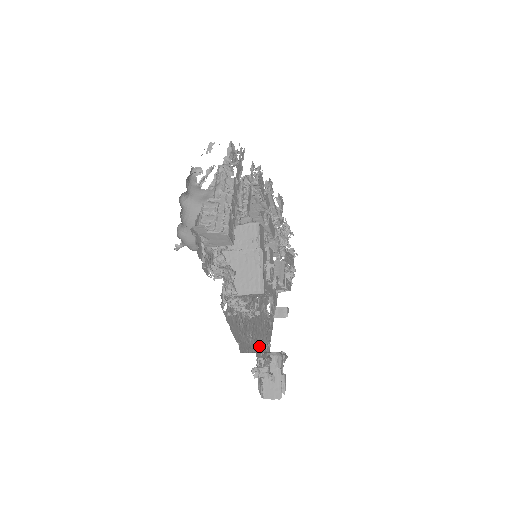
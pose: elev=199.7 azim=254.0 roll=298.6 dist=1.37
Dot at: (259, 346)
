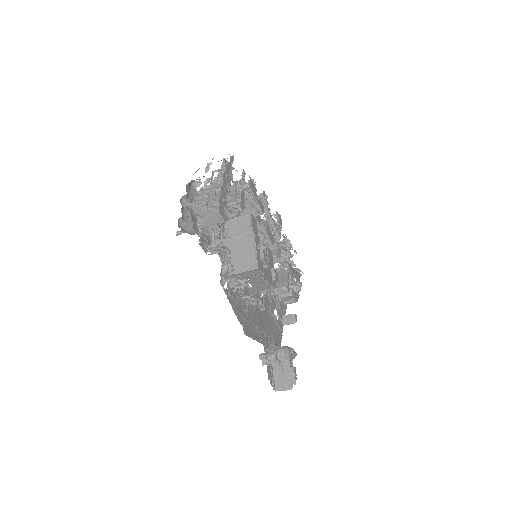
Dot at: (267, 342)
